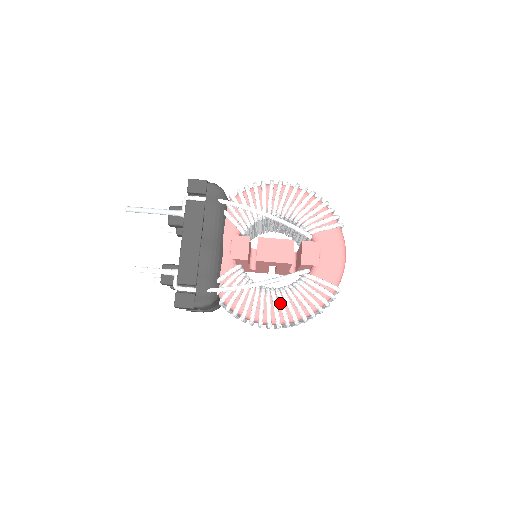
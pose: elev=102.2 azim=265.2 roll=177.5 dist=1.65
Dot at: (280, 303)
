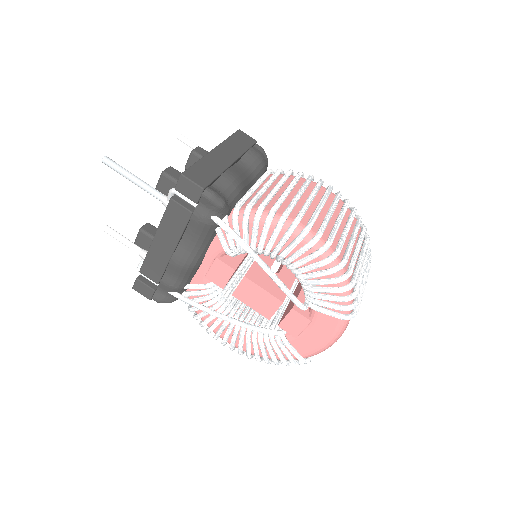
Dot at: (239, 340)
